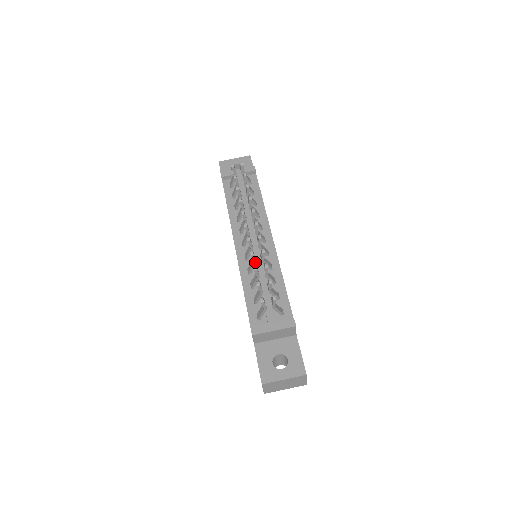
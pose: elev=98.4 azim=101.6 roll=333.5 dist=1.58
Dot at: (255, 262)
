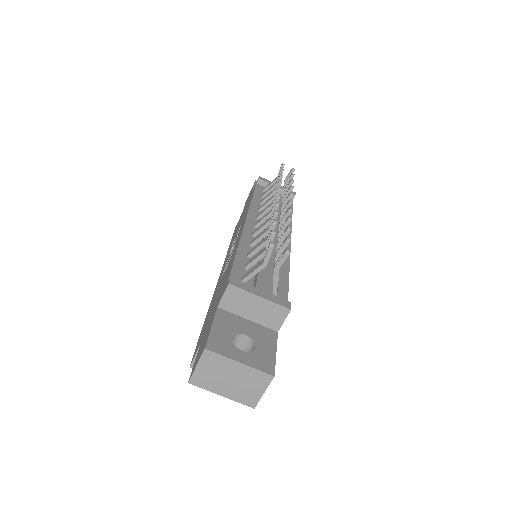
Dot at: occluded
